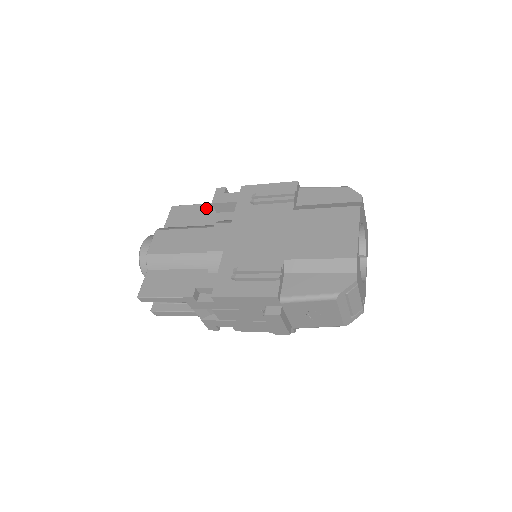
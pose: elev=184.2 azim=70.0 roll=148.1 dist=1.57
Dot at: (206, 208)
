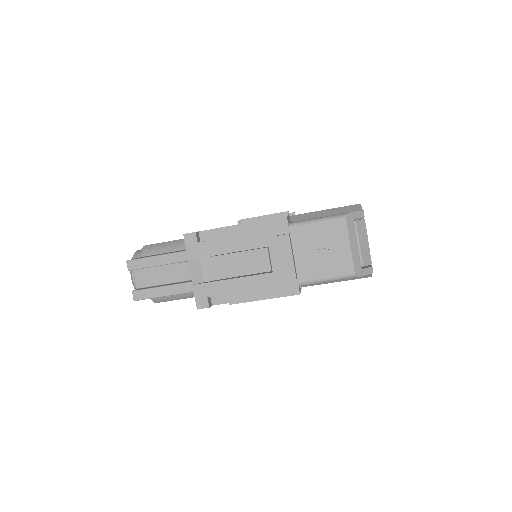
Dot at: occluded
